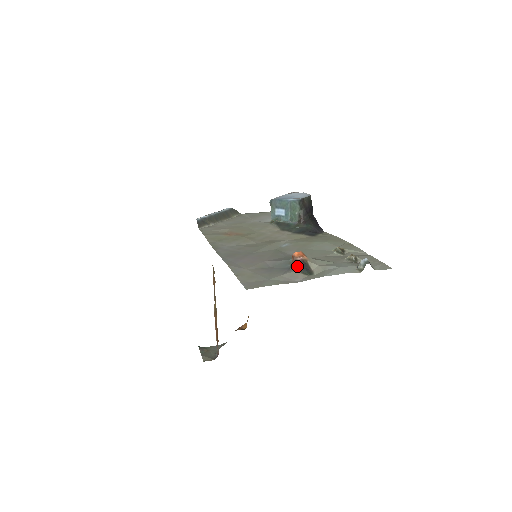
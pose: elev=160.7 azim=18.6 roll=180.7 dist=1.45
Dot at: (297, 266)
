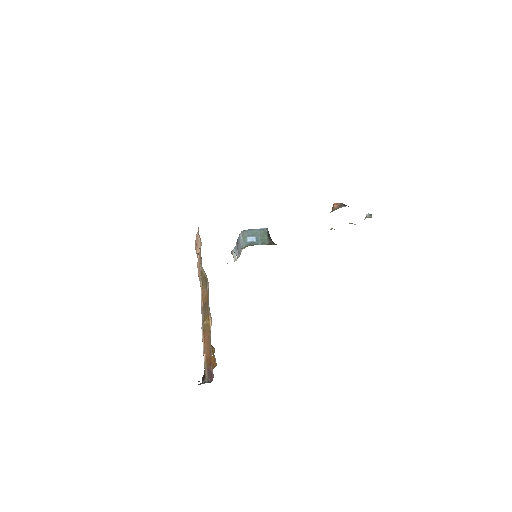
Dot at: (344, 205)
